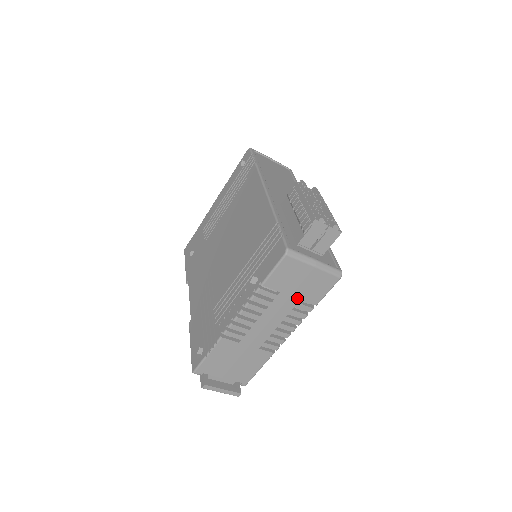
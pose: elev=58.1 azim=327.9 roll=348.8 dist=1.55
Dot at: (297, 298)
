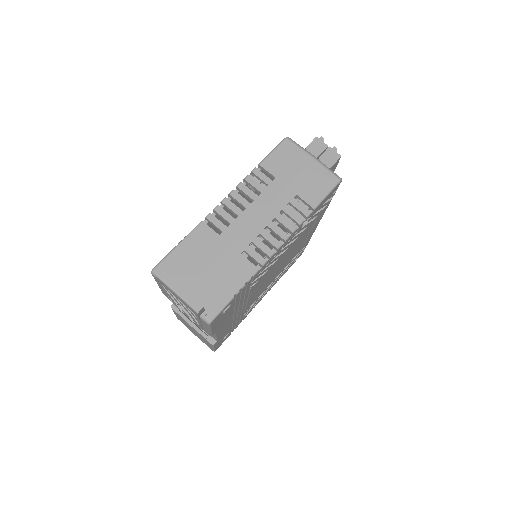
Dot at: (293, 191)
